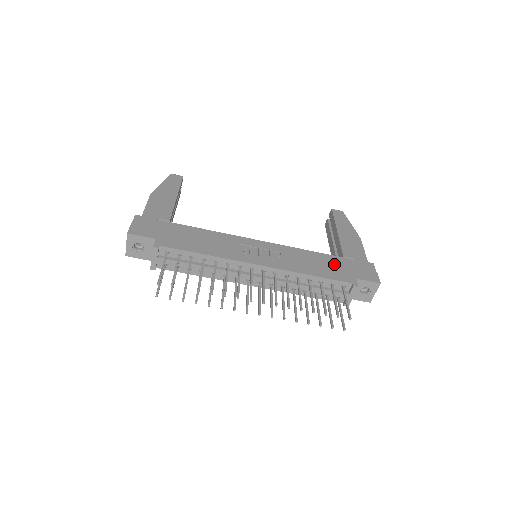
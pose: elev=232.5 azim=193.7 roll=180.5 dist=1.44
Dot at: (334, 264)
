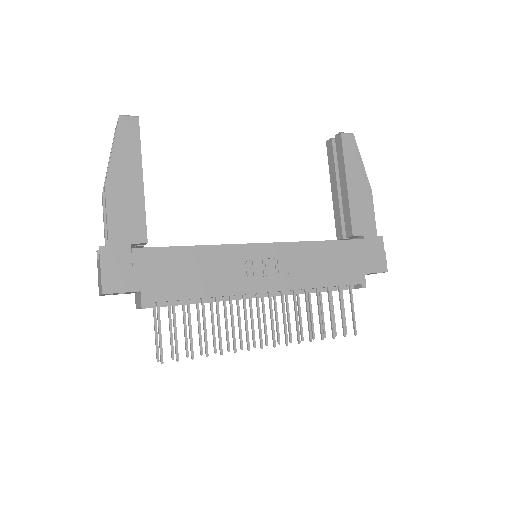
Dot at: (343, 257)
